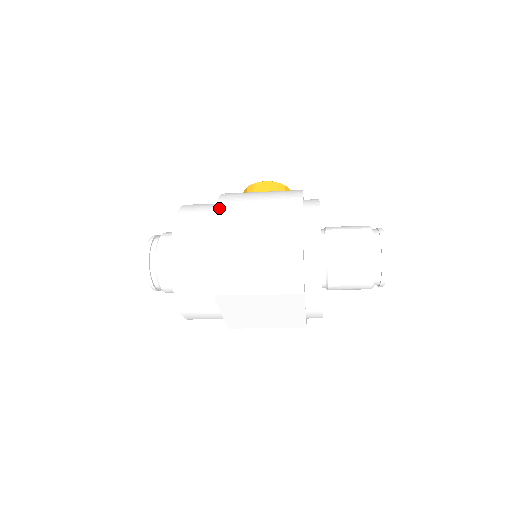
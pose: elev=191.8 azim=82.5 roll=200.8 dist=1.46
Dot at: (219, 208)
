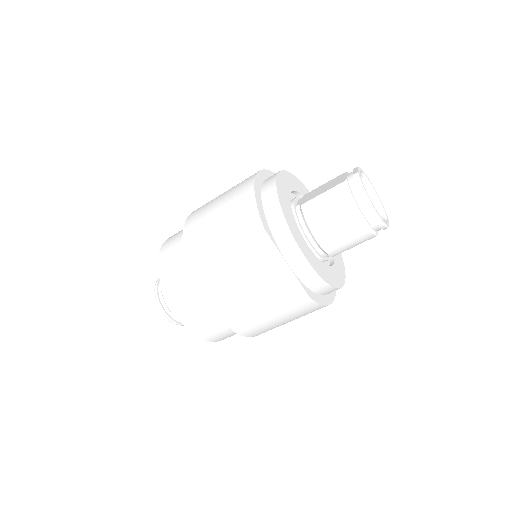
Dot at: occluded
